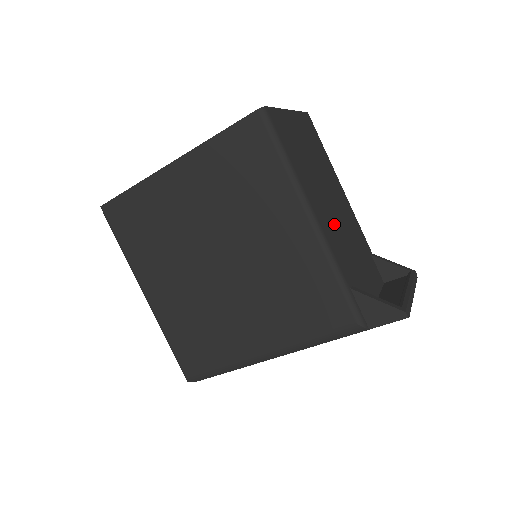
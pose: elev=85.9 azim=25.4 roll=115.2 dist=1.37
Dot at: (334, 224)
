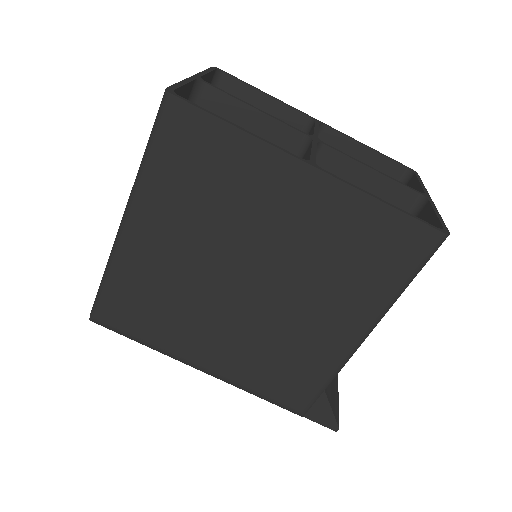
Dot at: occluded
